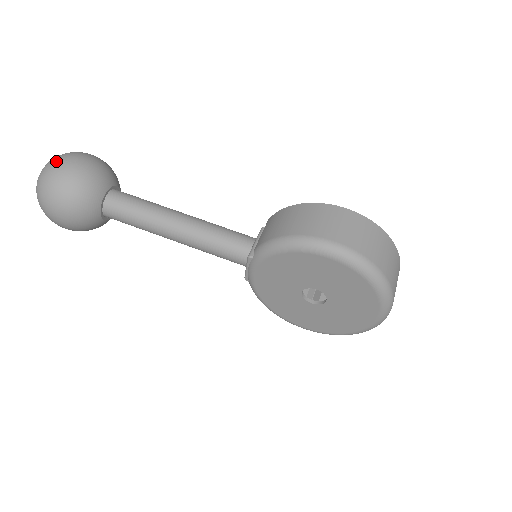
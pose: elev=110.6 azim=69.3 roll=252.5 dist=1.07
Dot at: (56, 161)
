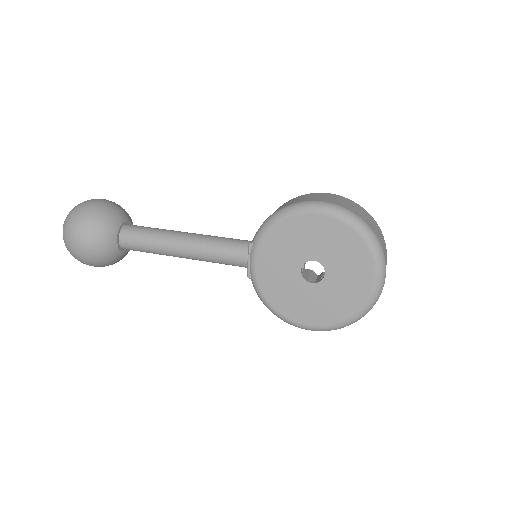
Dot at: (84, 201)
